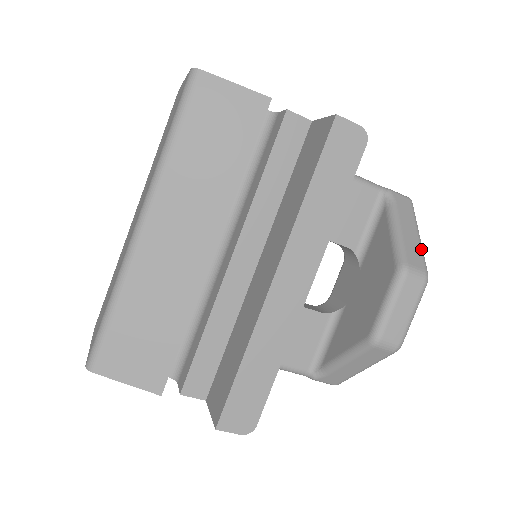
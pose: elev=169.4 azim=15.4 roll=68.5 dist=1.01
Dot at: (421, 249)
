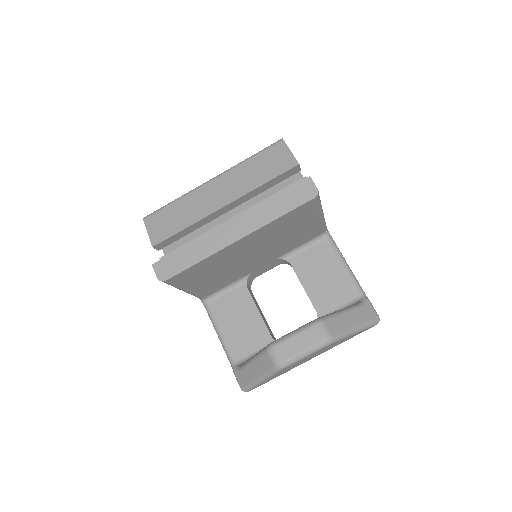
Dot at: (346, 330)
